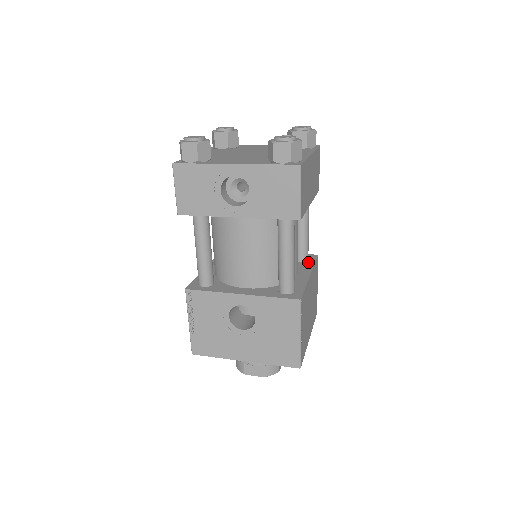
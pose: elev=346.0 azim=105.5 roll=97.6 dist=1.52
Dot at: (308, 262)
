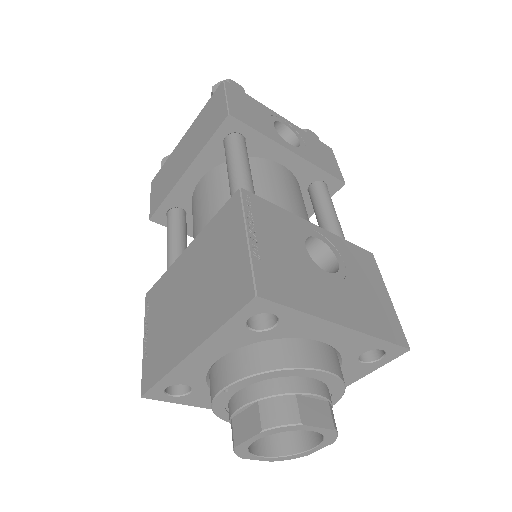
Dot at: occluded
